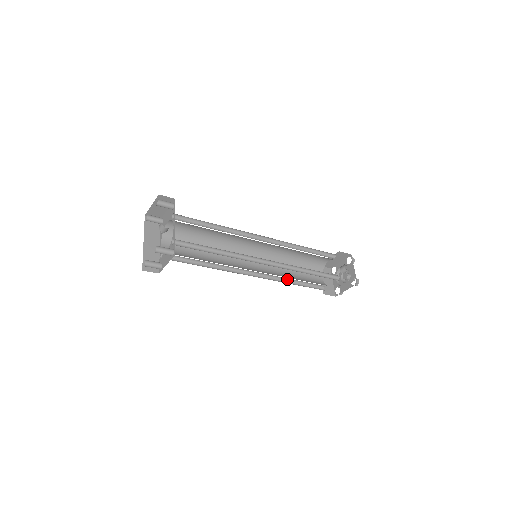
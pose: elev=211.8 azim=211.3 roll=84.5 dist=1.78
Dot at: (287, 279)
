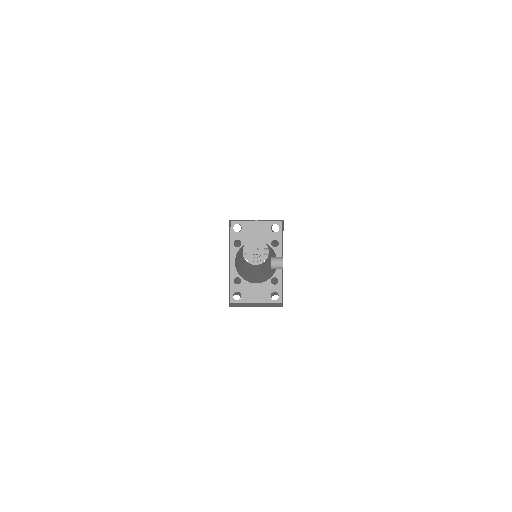
Dot at: occluded
